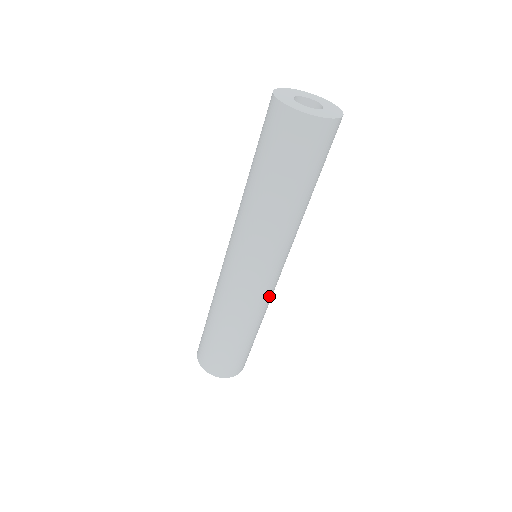
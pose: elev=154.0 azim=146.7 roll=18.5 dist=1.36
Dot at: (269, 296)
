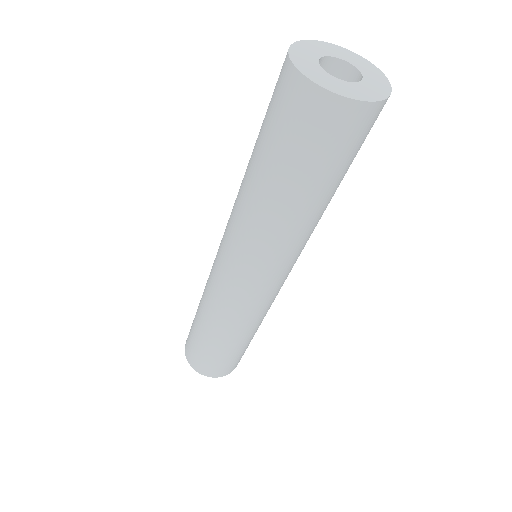
Dot at: (245, 309)
